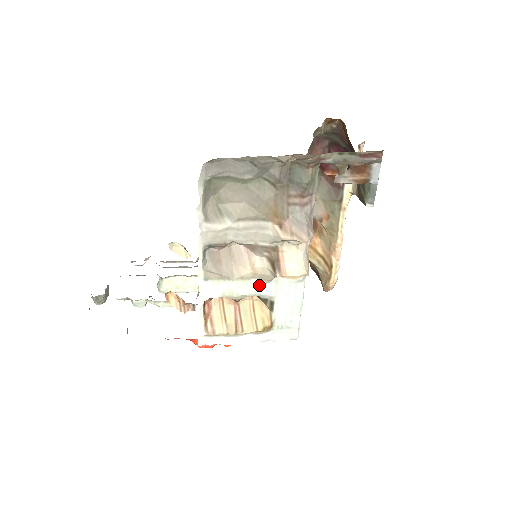
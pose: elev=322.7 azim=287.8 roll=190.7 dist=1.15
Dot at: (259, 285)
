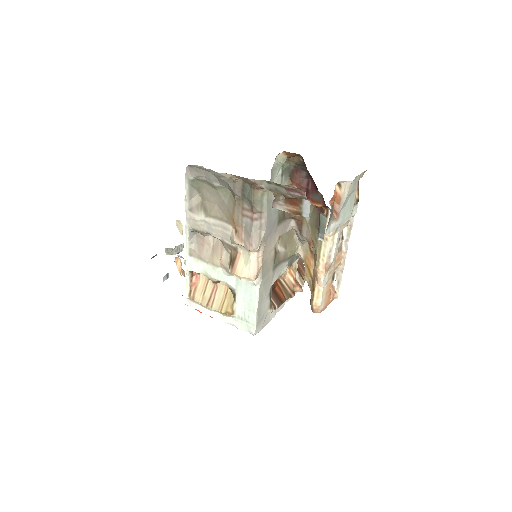
Dot at: (225, 275)
